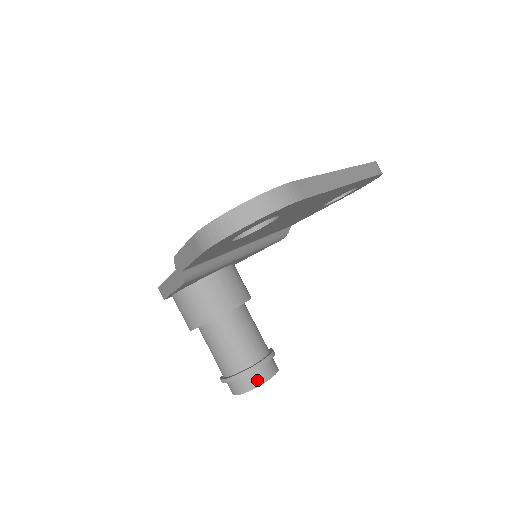
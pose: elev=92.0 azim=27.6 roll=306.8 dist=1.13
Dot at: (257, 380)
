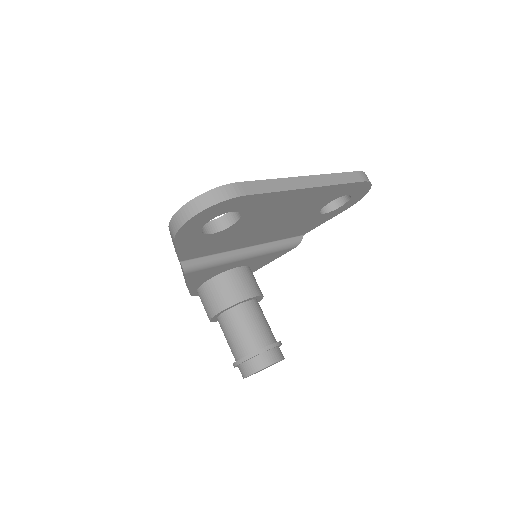
Dot at: (259, 364)
